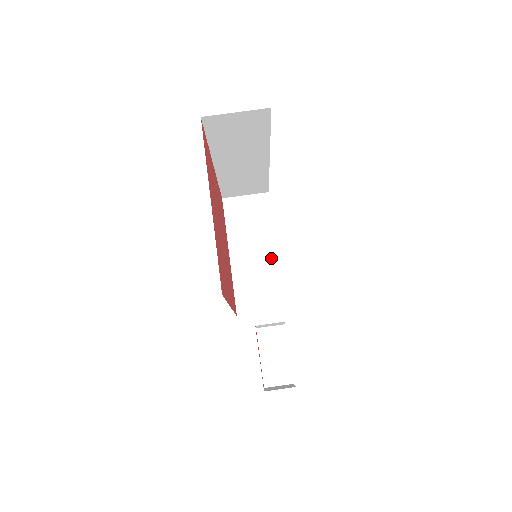
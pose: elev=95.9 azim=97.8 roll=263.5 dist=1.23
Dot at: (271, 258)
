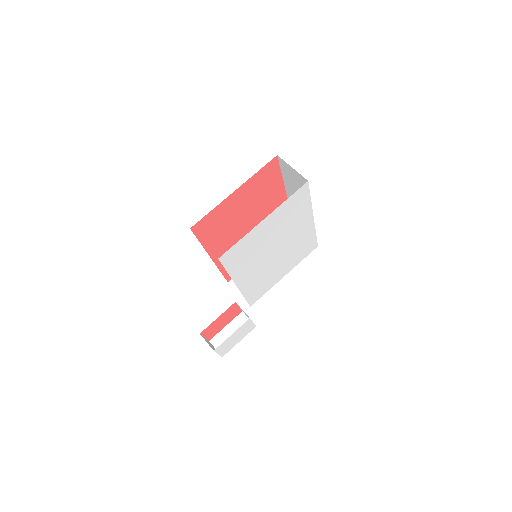
Dot at: occluded
